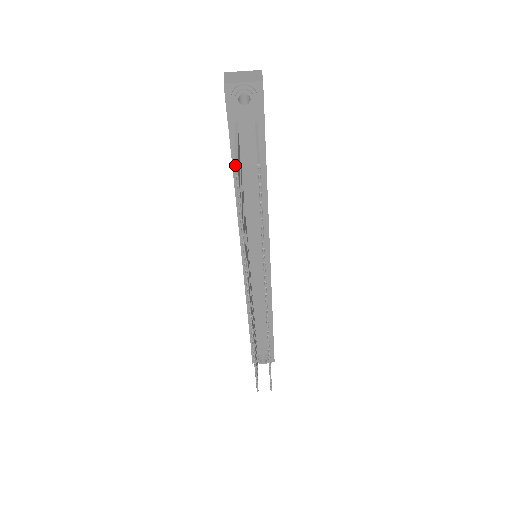
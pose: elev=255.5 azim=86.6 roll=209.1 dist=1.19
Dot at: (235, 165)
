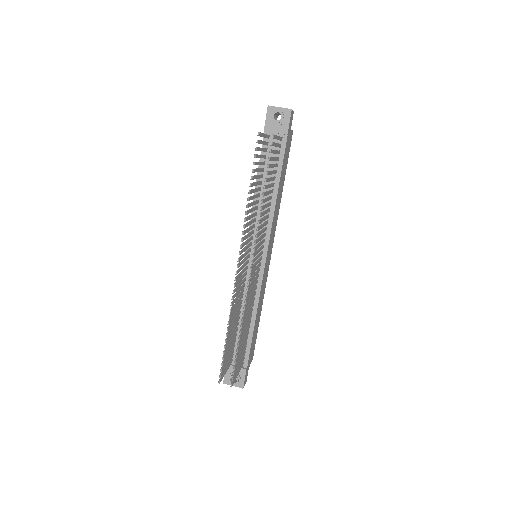
Dot at: (258, 132)
